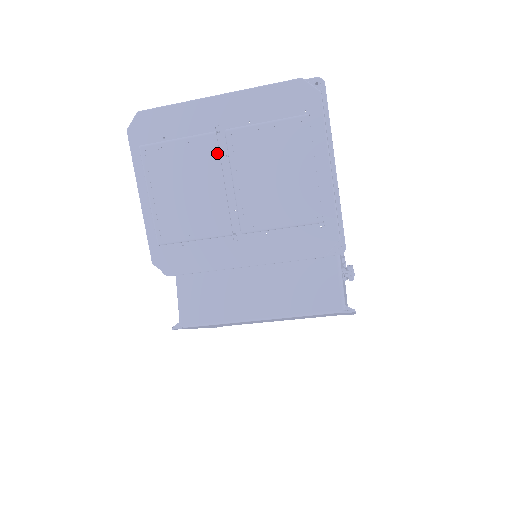
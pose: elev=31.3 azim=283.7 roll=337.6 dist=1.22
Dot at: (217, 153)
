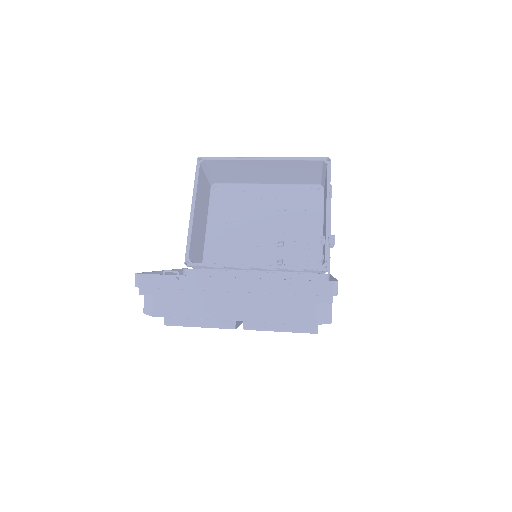
Dot at: occluded
